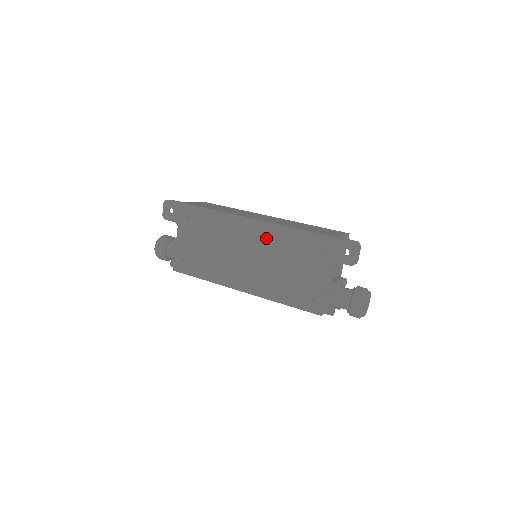
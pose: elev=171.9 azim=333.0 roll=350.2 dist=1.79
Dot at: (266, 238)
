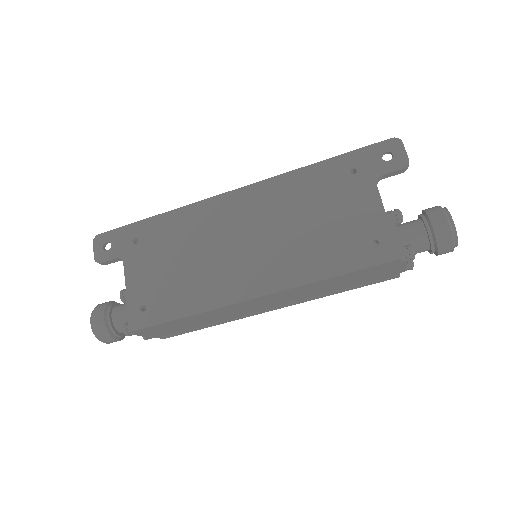
Dot at: (265, 202)
